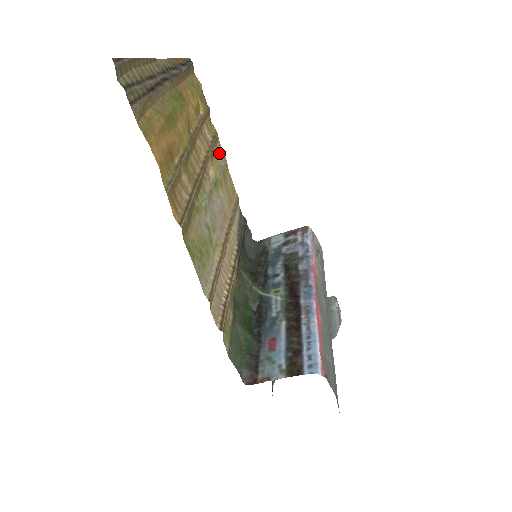
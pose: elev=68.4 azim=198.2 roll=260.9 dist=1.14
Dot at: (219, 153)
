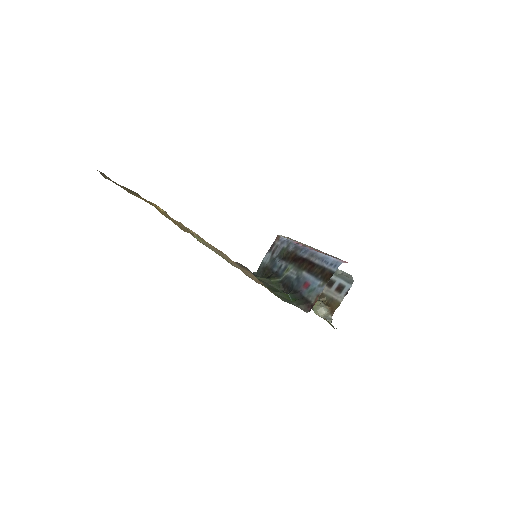
Dot at: occluded
